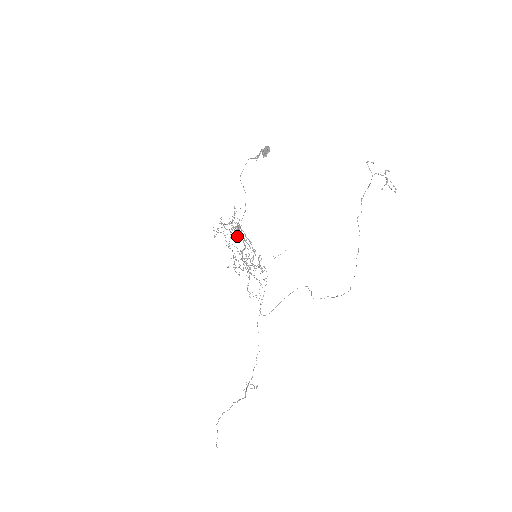
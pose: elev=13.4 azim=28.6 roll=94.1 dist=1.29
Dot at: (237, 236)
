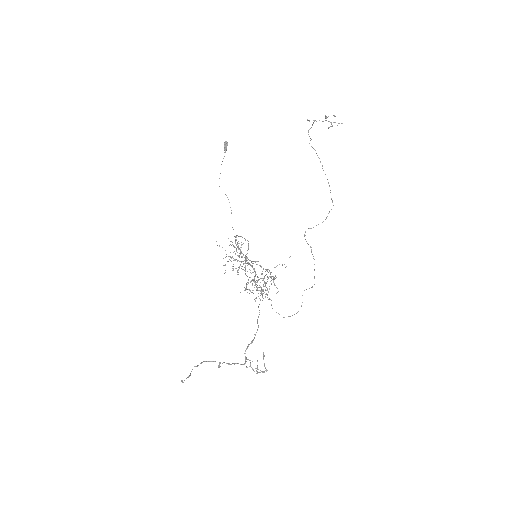
Dot at: occluded
